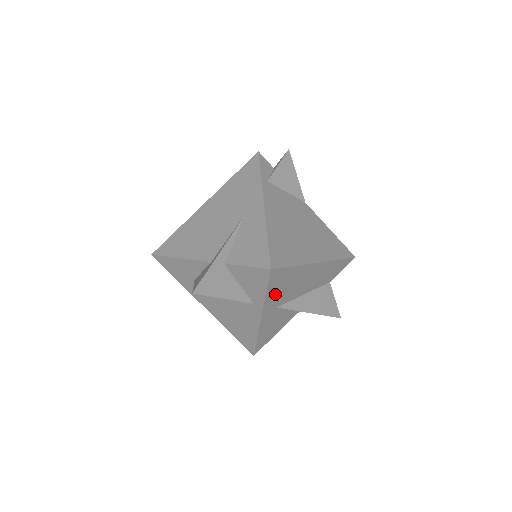
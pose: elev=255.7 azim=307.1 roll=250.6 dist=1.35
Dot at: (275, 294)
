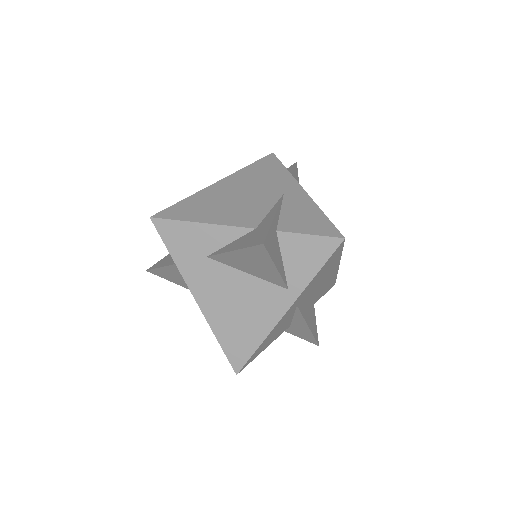
Dot at: (313, 282)
